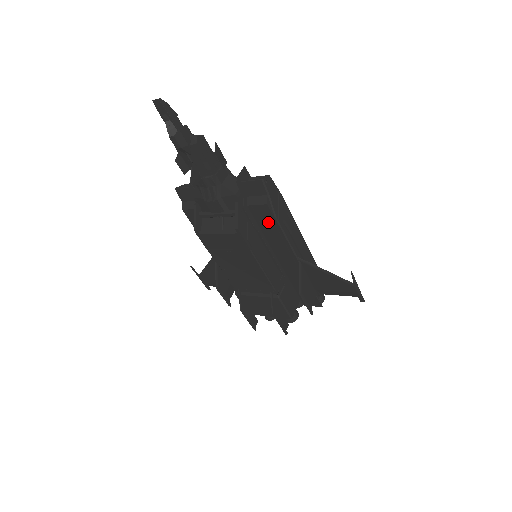
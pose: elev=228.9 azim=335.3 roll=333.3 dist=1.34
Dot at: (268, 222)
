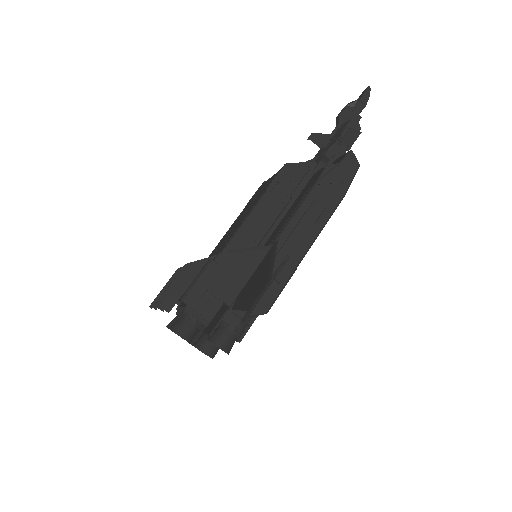
Dot at: (307, 189)
